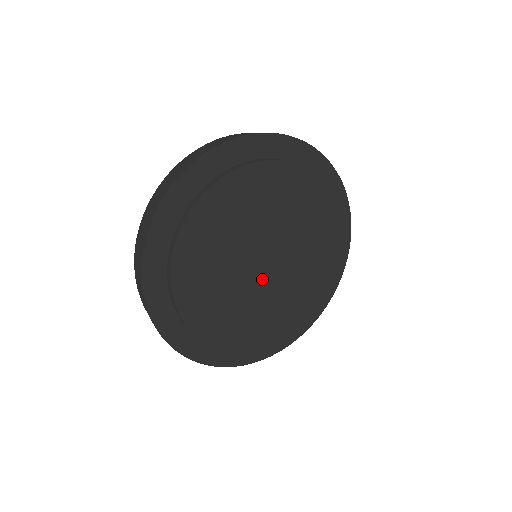
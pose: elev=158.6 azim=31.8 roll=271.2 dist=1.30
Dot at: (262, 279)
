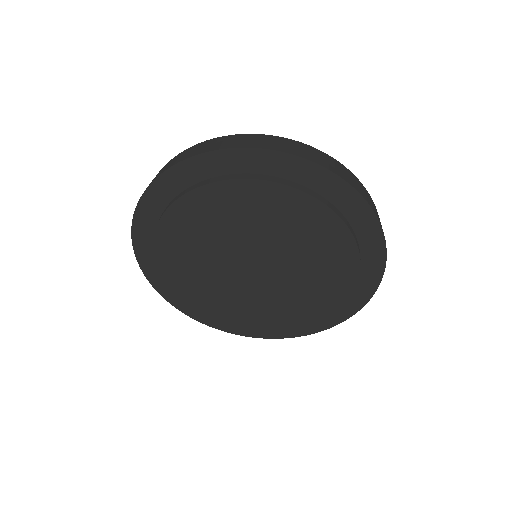
Dot at: (253, 281)
